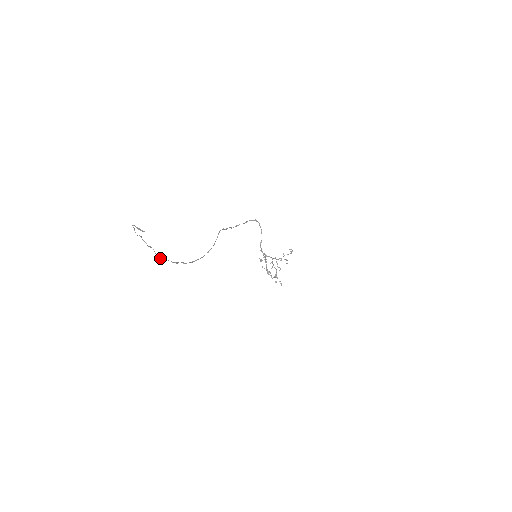
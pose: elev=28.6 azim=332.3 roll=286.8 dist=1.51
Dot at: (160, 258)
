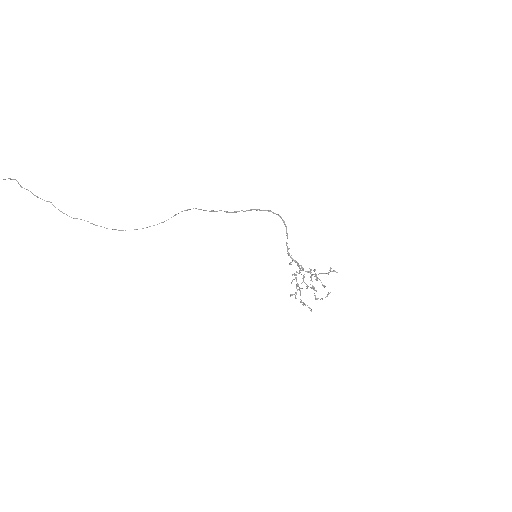
Dot at: (66, 214)
